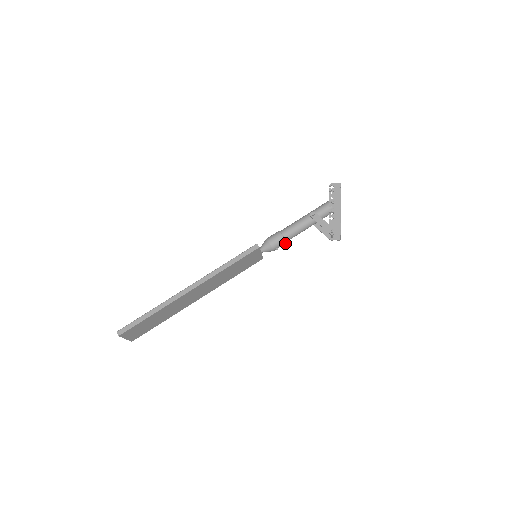
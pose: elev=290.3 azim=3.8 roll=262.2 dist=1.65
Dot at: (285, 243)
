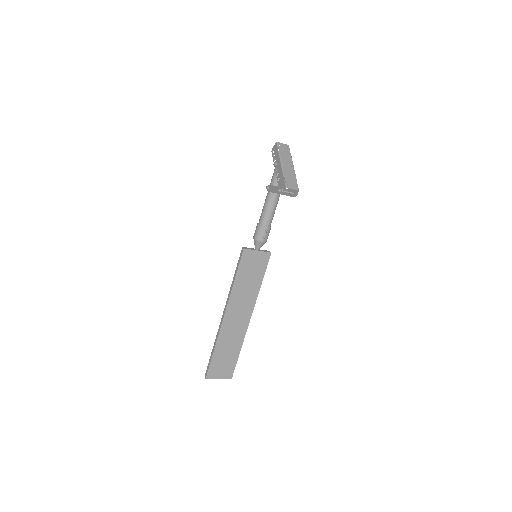
Dot at: (268, 229)
